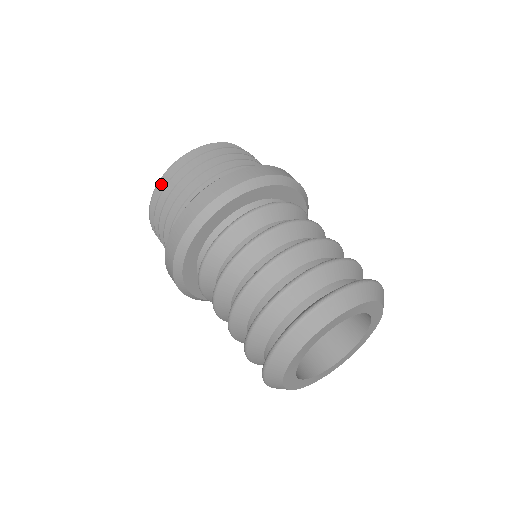
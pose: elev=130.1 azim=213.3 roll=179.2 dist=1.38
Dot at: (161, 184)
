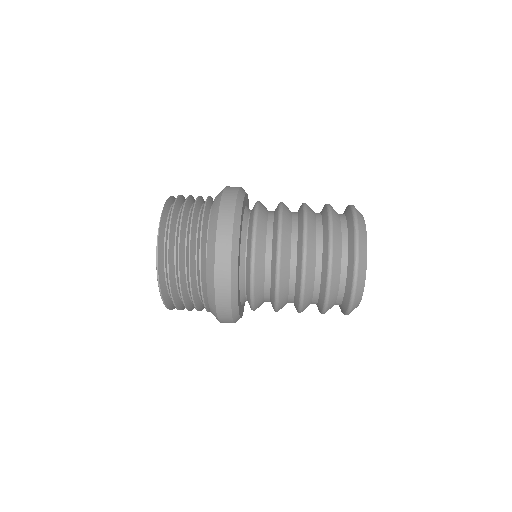
Dot at: (160, 275)
